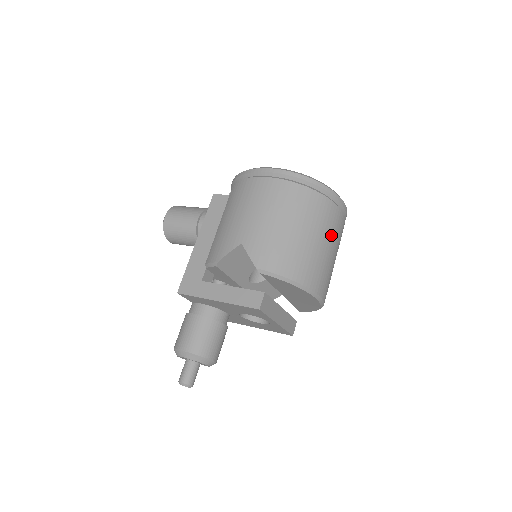
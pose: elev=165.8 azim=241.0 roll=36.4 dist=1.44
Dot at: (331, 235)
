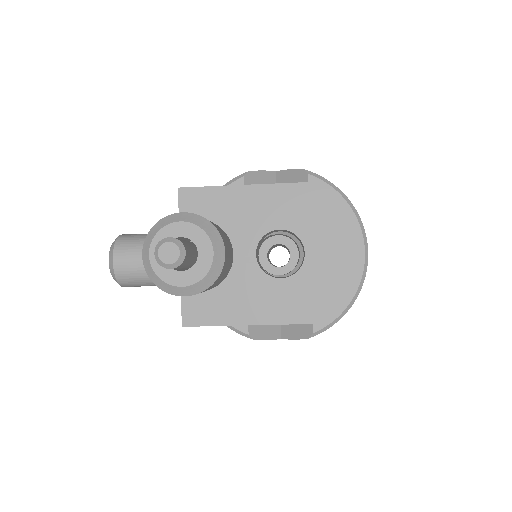
Dot at: occluded
